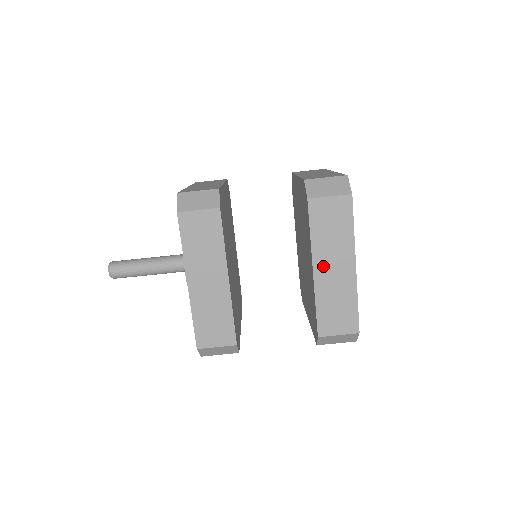
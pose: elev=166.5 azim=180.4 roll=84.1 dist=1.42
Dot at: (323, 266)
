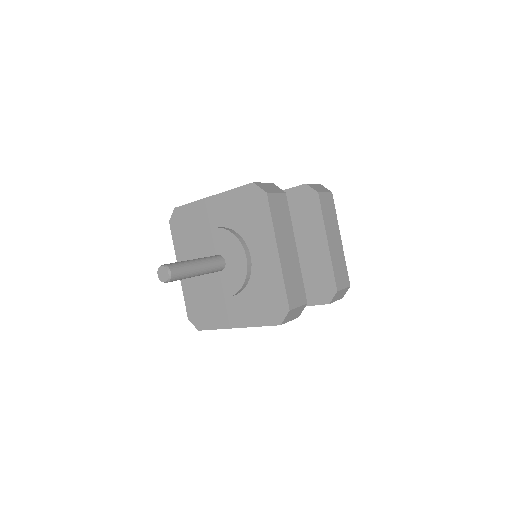
Dot at: (331, 239)
